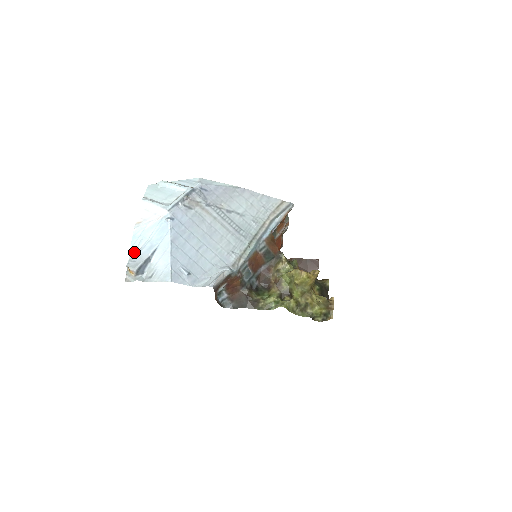
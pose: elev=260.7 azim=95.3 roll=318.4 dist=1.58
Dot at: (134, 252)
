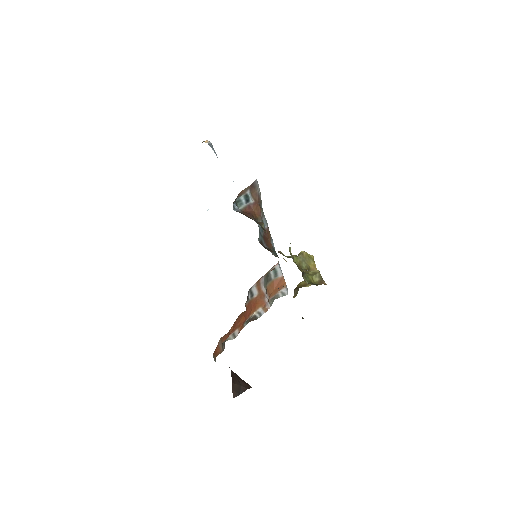
Dot at: occluded
